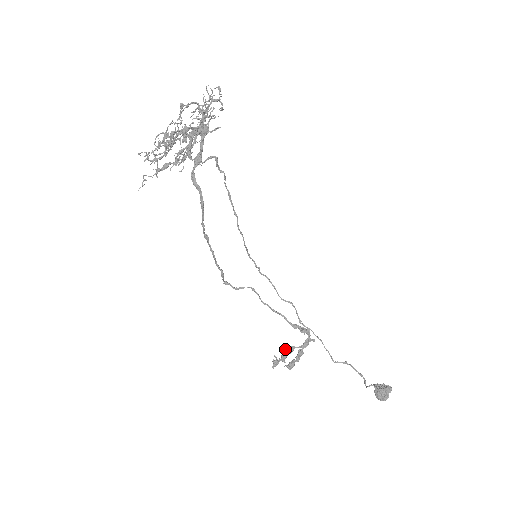
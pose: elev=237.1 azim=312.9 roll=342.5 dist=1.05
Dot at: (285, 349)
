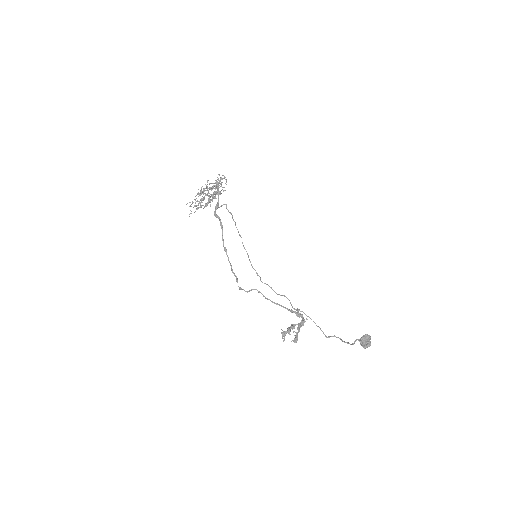
Dot at: (288, 327)
